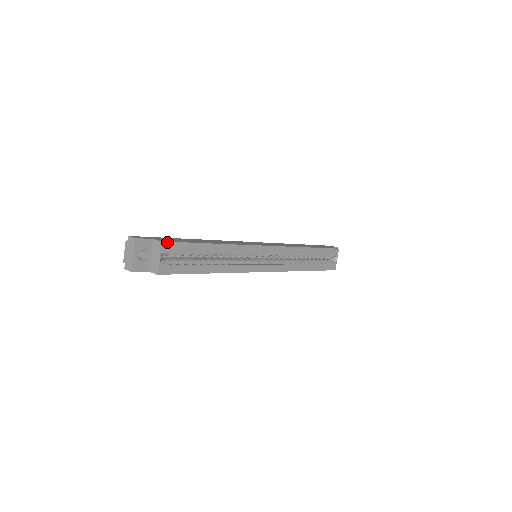
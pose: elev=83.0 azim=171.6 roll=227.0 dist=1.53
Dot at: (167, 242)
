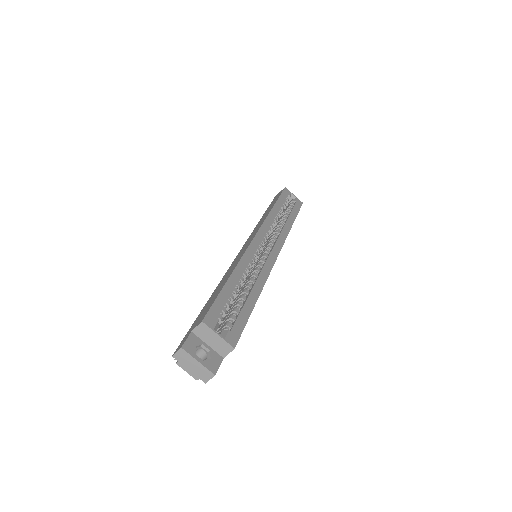
Dot at: (205, 317)
